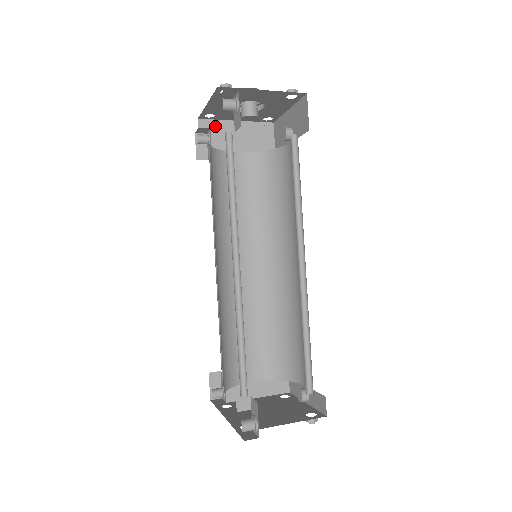
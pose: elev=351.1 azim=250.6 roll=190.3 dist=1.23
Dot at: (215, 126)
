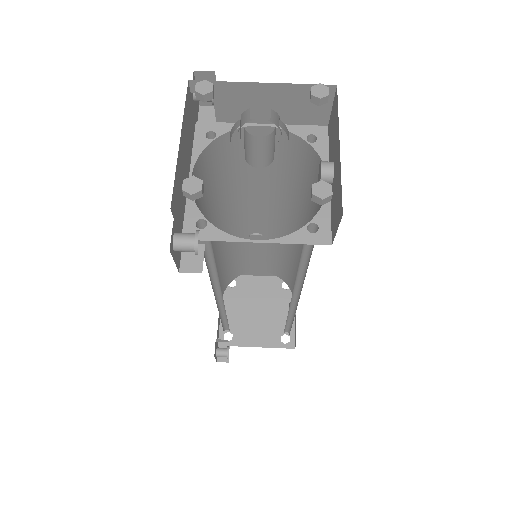
Dot at: (221, 90)
